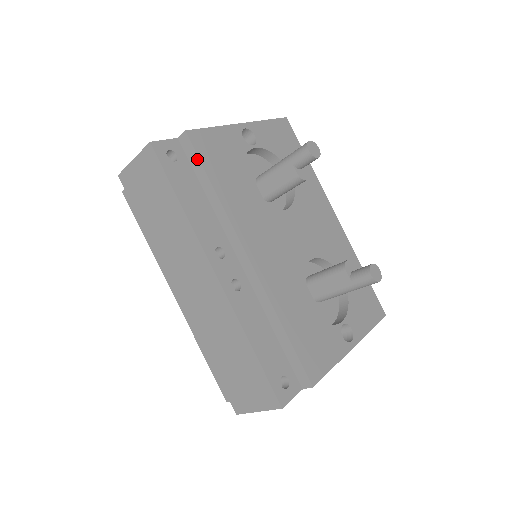
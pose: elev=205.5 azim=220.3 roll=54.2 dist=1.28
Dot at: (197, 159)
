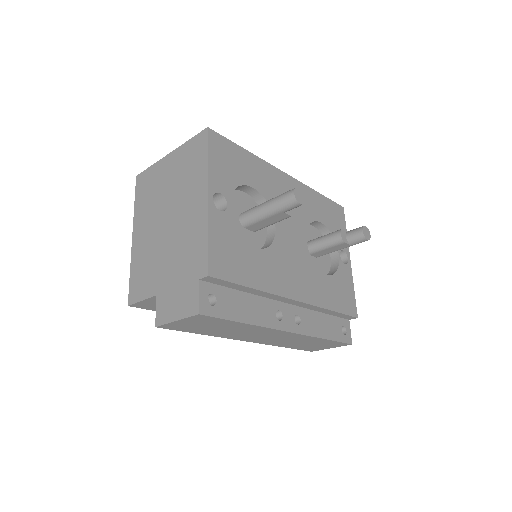
Dot at: (229, 283)
